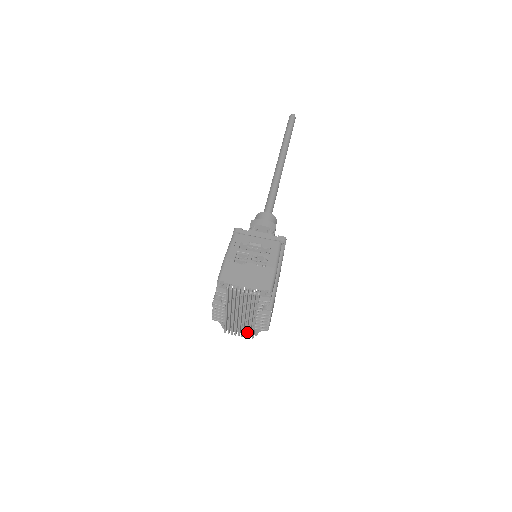
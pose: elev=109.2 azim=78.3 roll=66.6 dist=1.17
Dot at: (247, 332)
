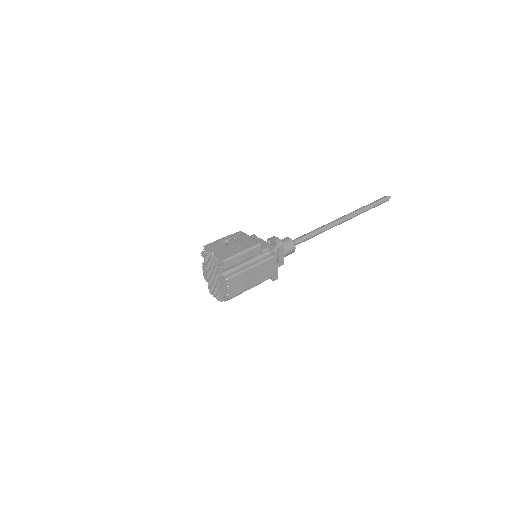
Dot at: occluded
